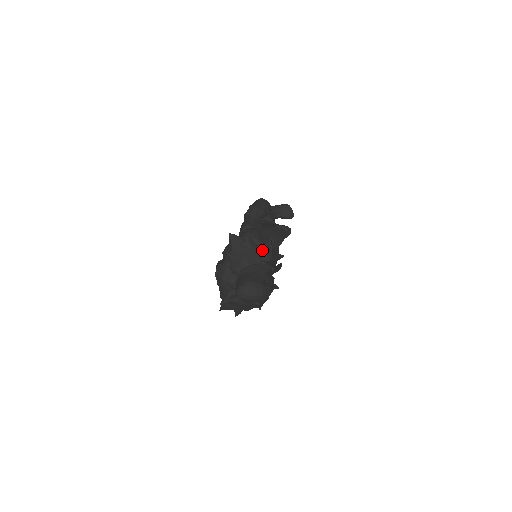
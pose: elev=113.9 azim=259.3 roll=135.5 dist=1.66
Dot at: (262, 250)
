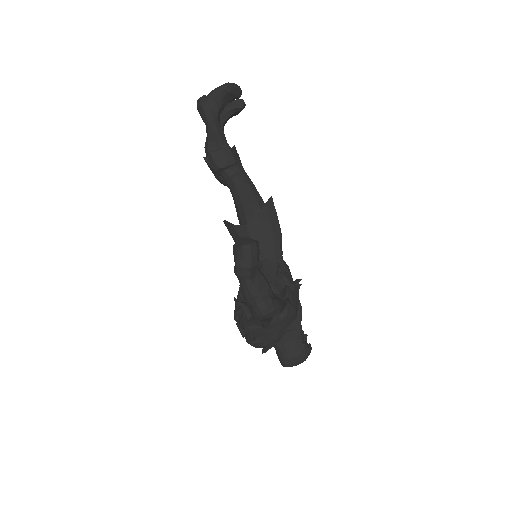
Dot at: (285, 319)
